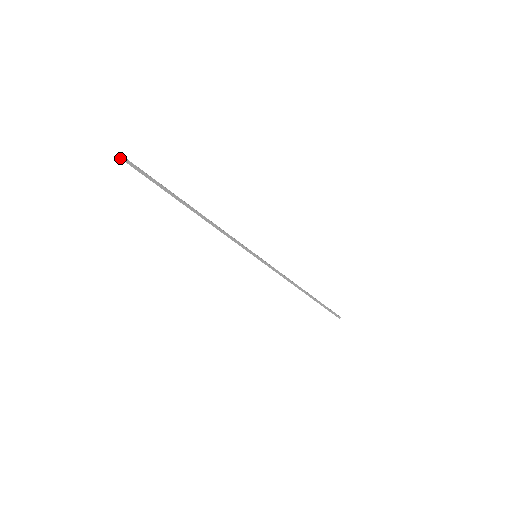
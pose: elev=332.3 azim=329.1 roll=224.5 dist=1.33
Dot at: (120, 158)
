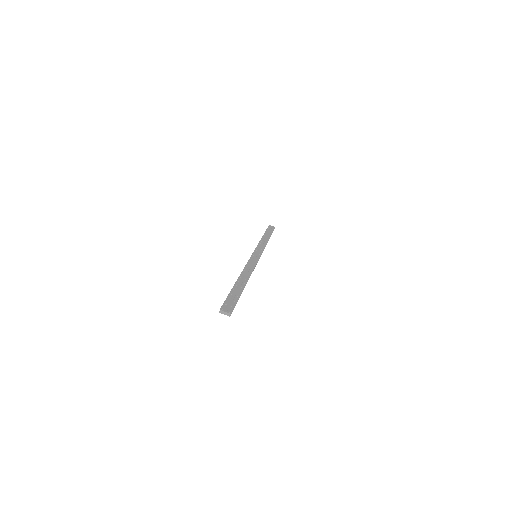
Dot at: occluded
